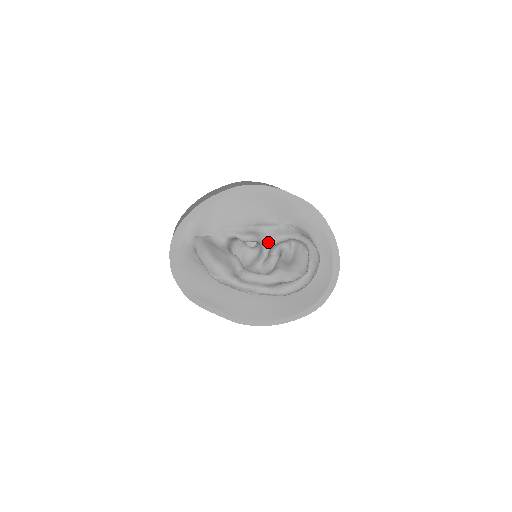
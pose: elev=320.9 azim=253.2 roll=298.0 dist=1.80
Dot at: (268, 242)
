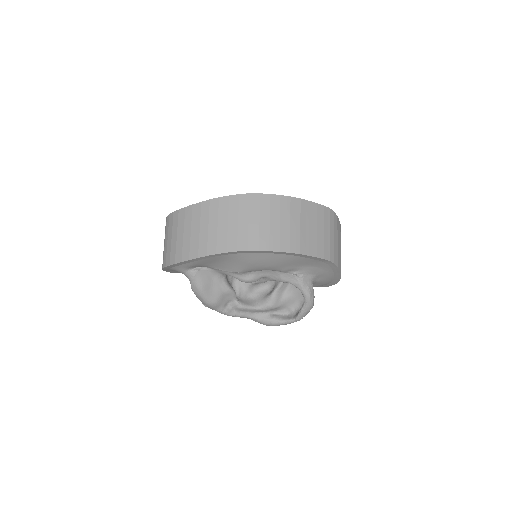
Dot at: (268, 279)
